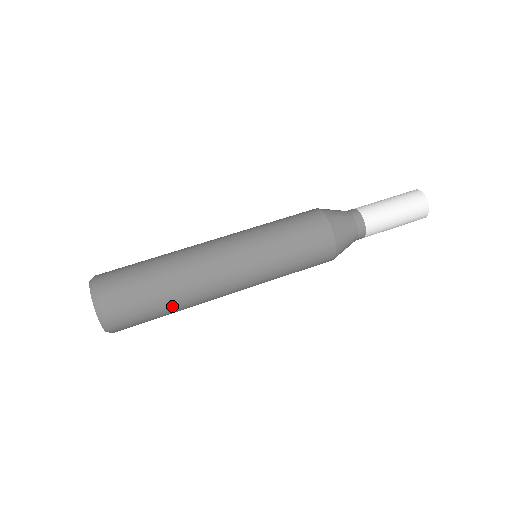
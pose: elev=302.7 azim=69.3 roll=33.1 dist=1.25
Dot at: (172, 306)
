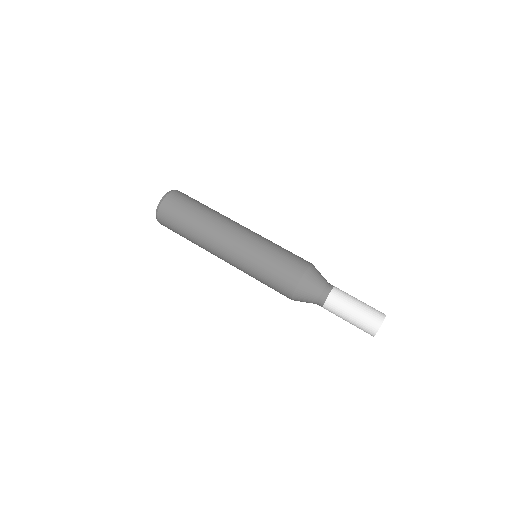
Dot at: (191, 241)
